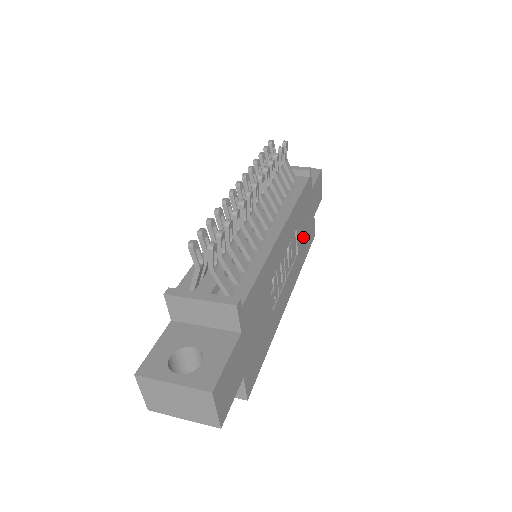
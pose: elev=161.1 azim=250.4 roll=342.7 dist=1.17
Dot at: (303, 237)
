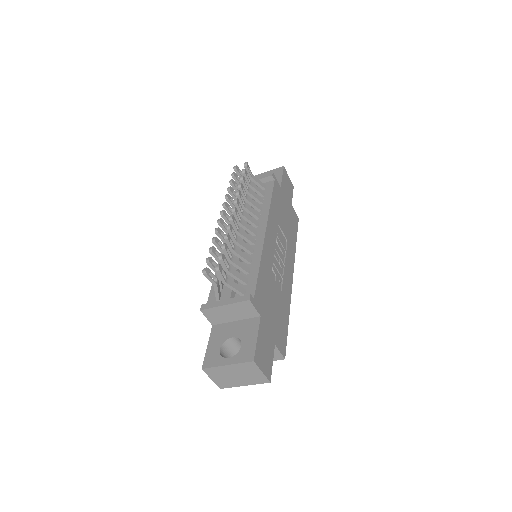
Dot at: (287, 226)
